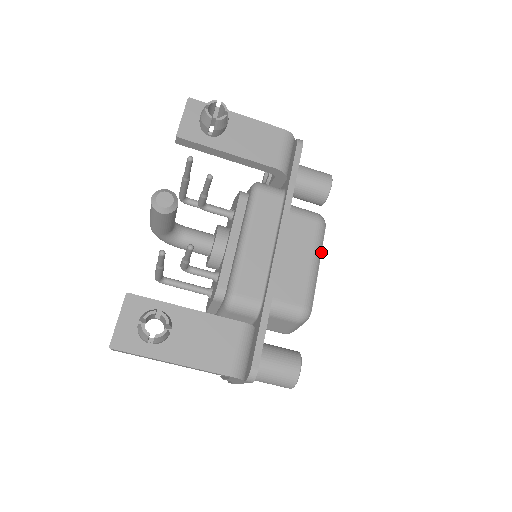
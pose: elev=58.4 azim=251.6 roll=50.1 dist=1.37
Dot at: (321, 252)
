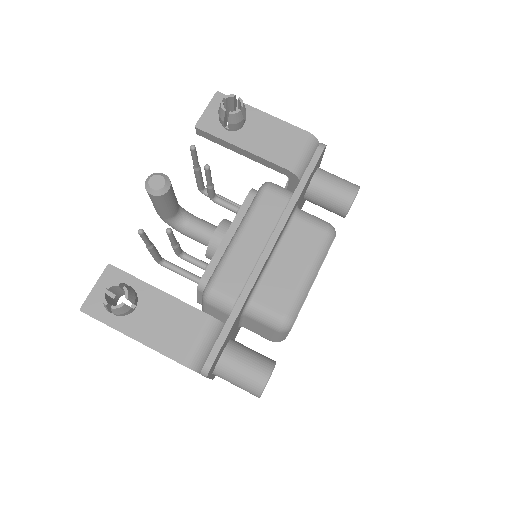
Dot at: occluded
